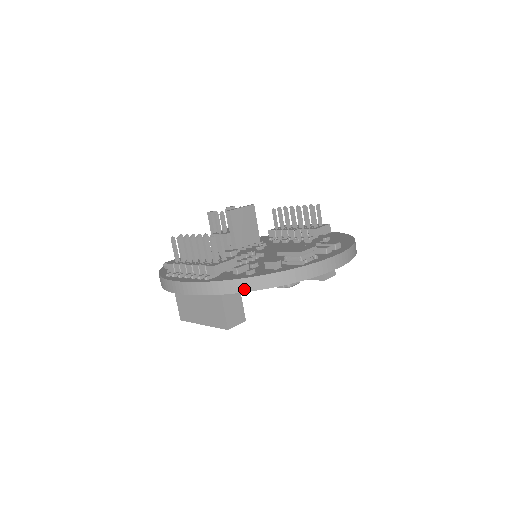
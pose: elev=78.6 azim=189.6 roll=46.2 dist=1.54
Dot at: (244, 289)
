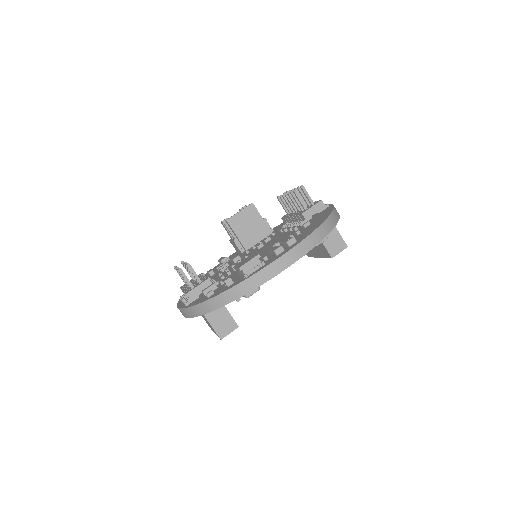
Dot at: (207, 311)
